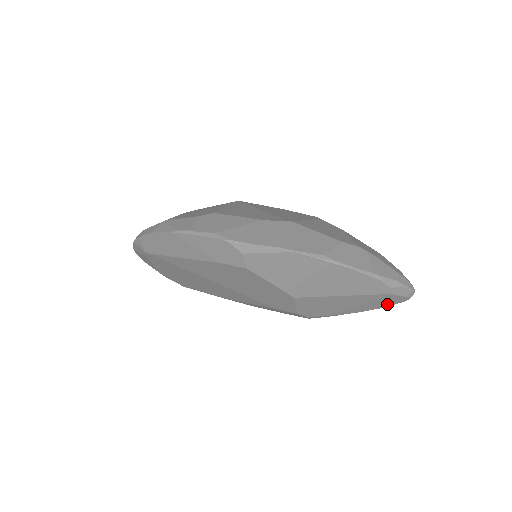
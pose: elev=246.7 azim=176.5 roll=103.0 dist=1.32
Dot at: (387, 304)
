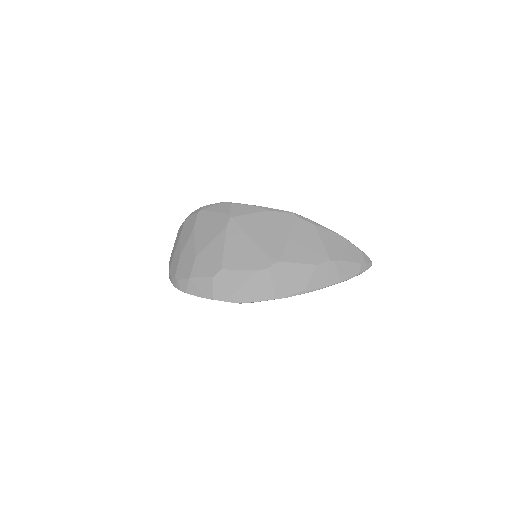
Dot at: occluded
